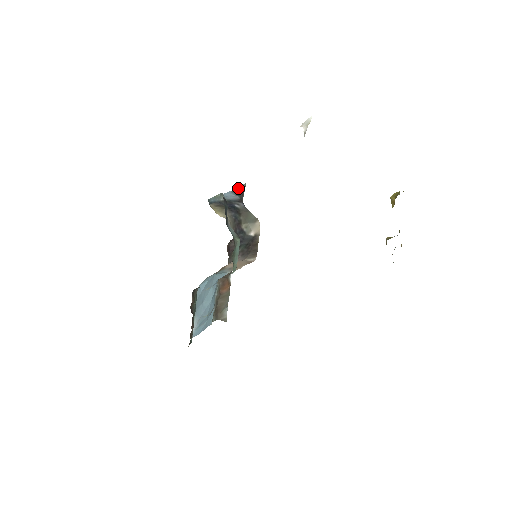
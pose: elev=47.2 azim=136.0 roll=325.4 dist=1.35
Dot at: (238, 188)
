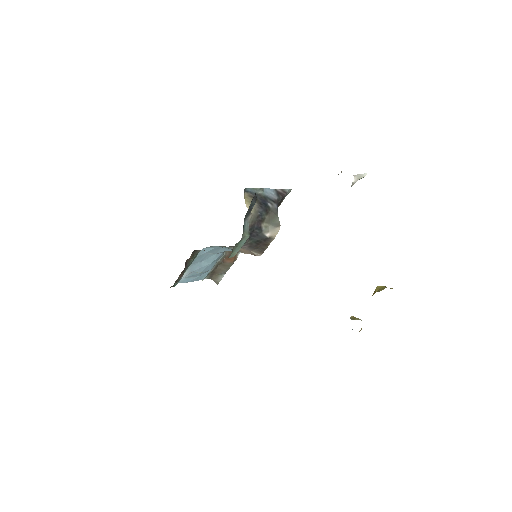
Dot at: (283, 189)
